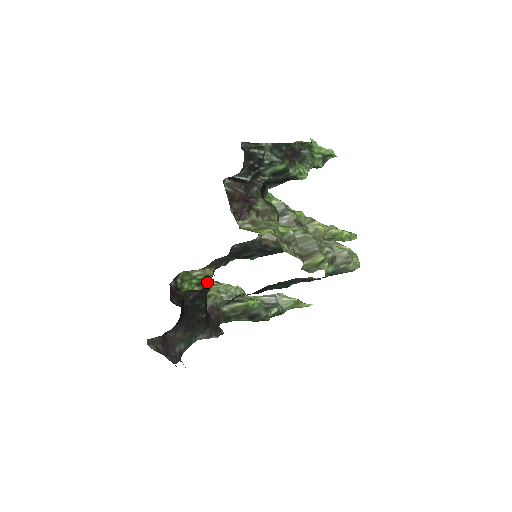
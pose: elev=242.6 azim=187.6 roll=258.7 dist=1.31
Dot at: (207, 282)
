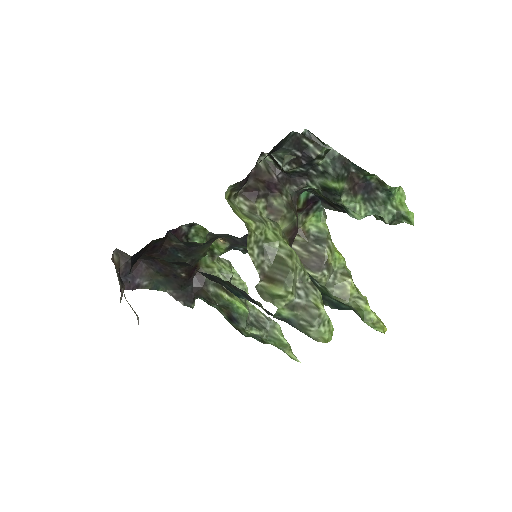
Dot at: (217, 253)
